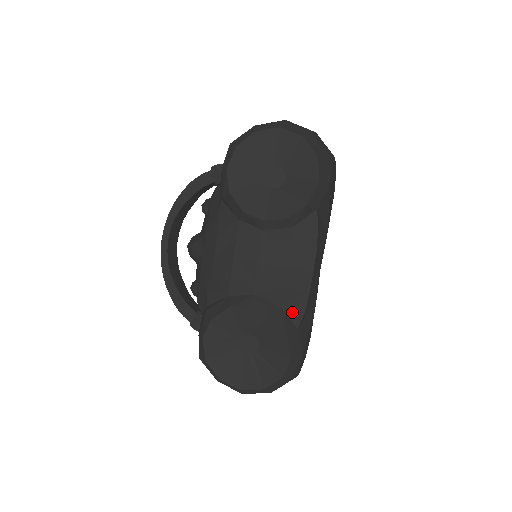
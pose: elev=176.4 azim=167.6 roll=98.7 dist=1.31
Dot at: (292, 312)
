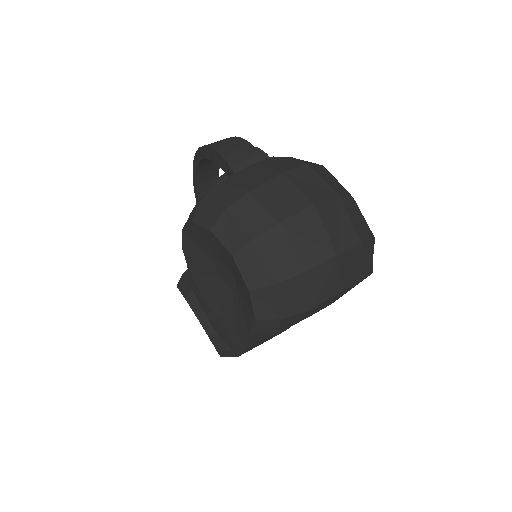
Dot at: occluded
